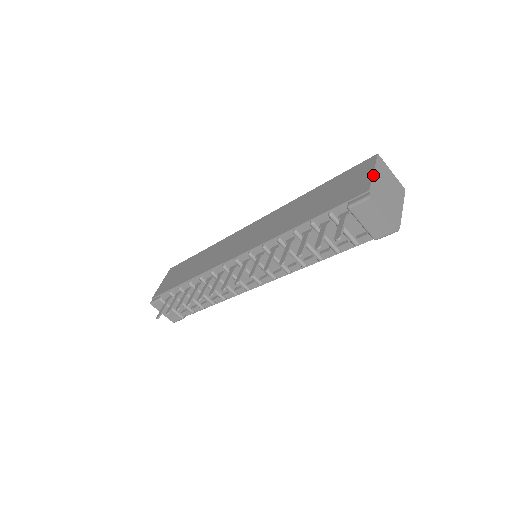
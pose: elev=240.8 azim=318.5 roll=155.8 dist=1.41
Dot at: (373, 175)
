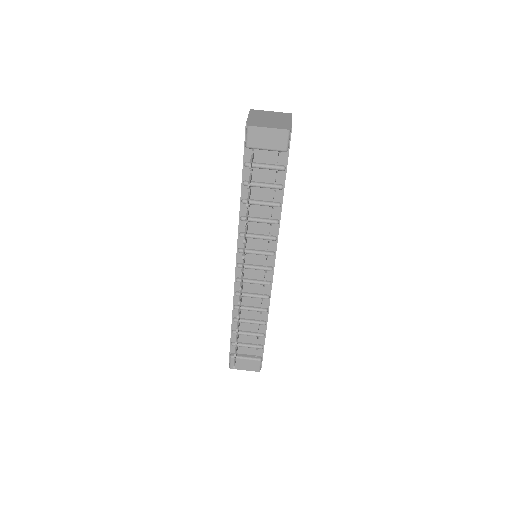
Dot at: (248, 117)
